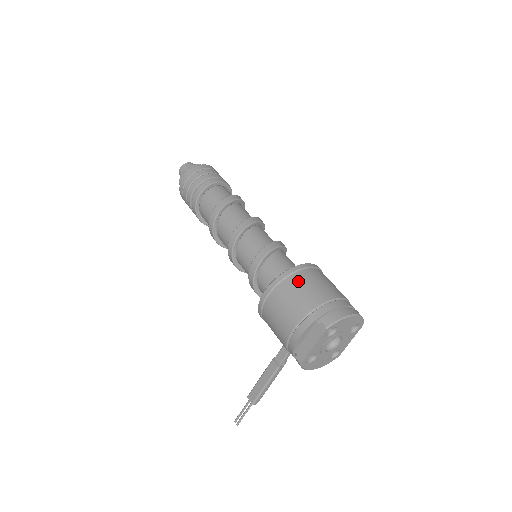
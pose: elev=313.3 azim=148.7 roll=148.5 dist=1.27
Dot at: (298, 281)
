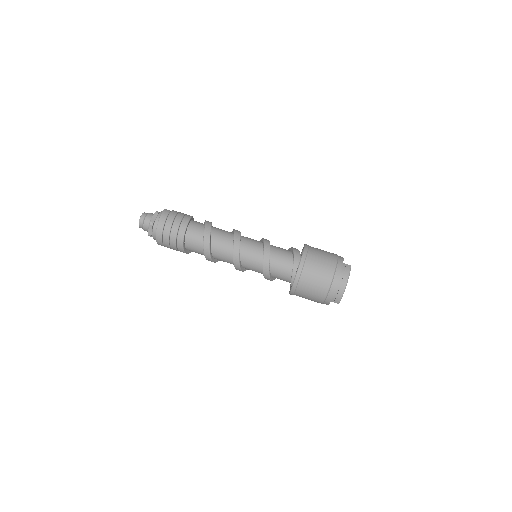
Dot at: (303, 290)
